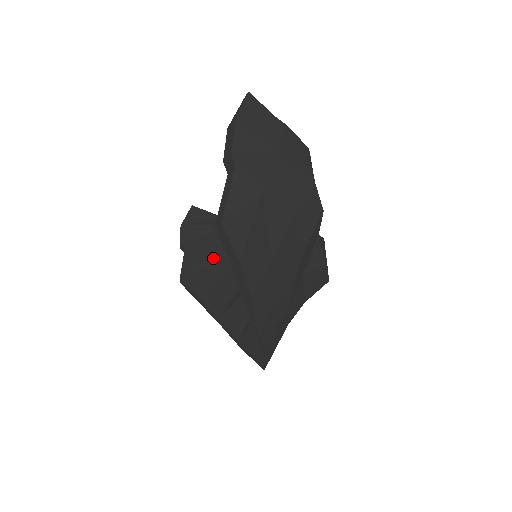
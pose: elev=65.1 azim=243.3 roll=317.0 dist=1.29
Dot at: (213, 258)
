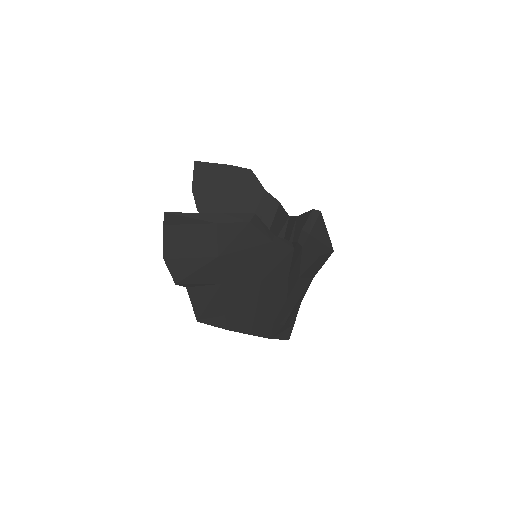
Dot at: occluded
